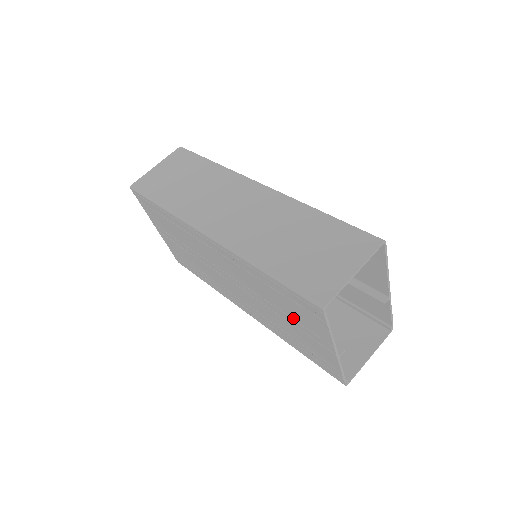
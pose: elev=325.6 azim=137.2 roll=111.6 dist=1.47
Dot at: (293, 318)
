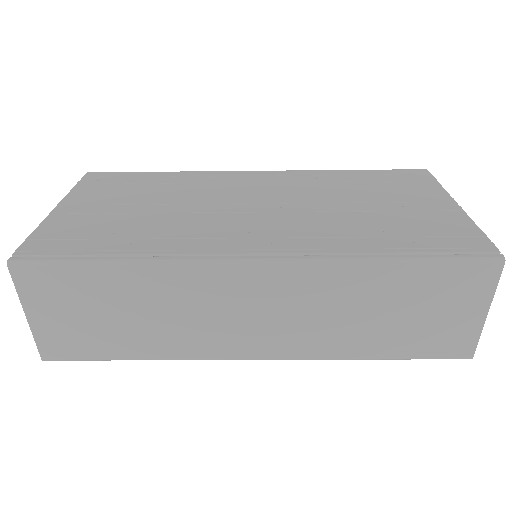
Dot at: (387, 197)
